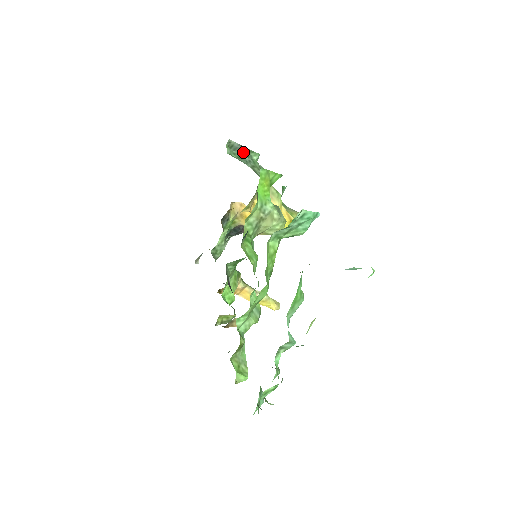
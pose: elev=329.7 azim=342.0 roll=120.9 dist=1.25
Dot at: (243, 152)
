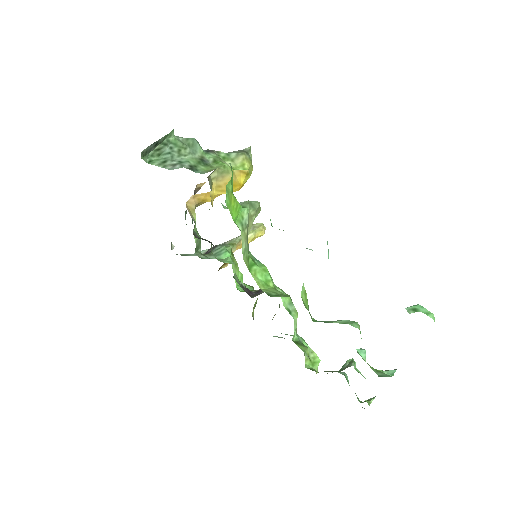
Dot at: (158, 145)
